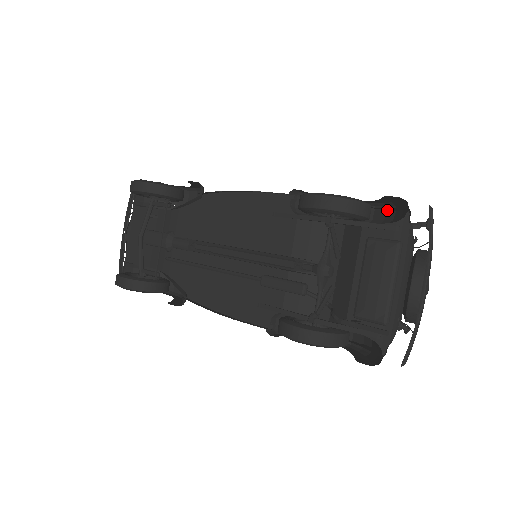
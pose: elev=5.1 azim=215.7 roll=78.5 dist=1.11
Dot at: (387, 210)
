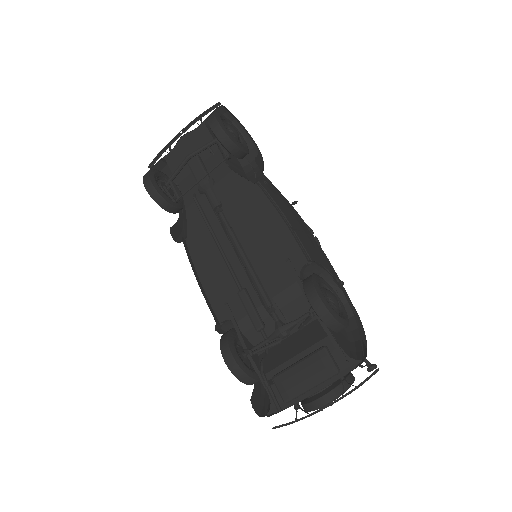
Dot at: occluded
